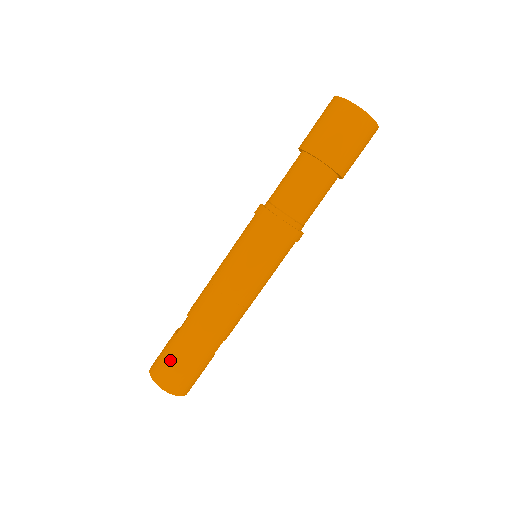
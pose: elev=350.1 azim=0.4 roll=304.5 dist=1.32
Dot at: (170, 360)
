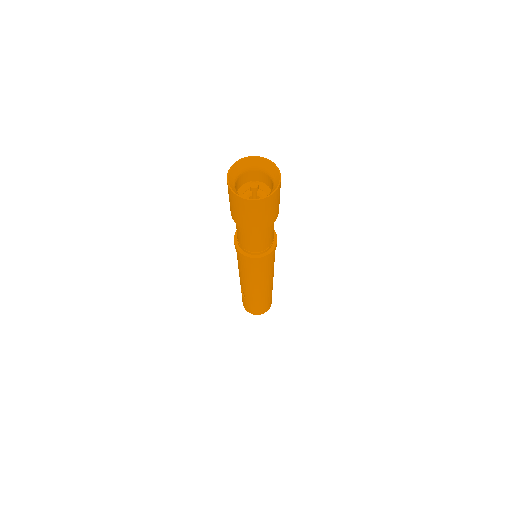
Dot at: (253, 308)
